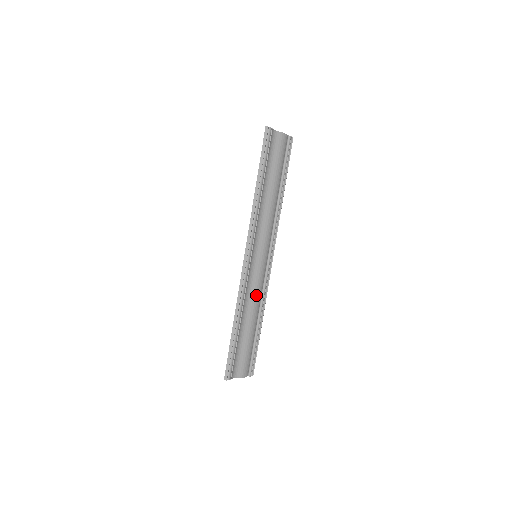
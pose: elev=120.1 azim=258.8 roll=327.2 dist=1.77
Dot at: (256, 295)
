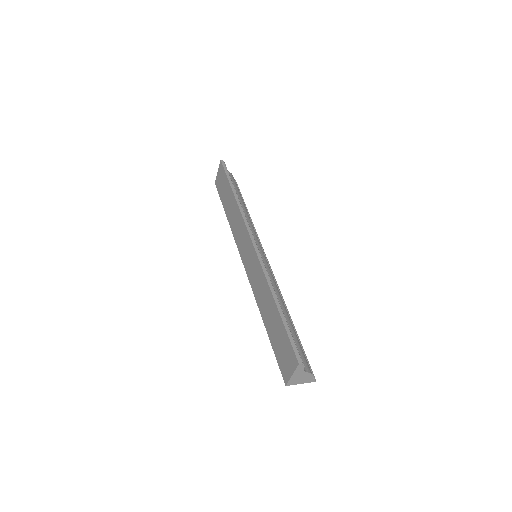
Dot at: (276, 286)
